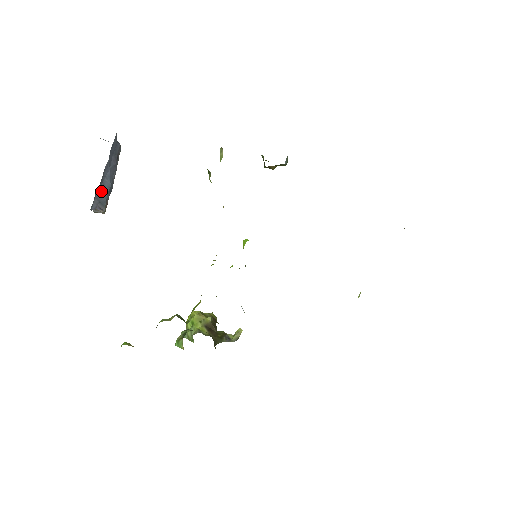
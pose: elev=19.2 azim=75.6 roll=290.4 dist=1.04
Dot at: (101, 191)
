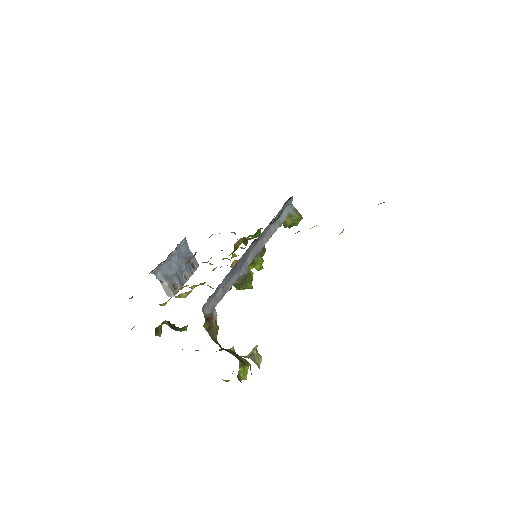
Dot at: (167, 268)
